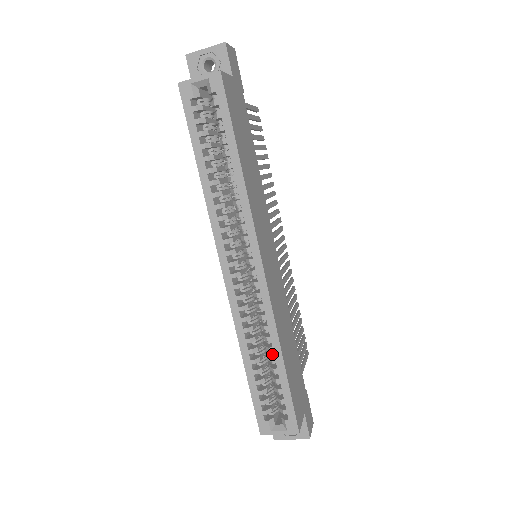
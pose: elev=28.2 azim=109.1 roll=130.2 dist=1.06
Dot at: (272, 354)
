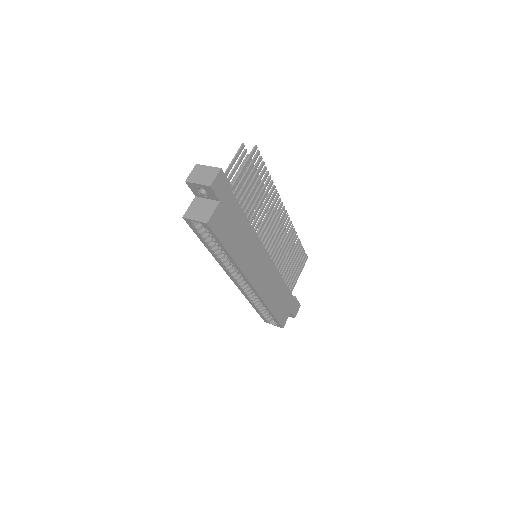
Dot at: occluded
